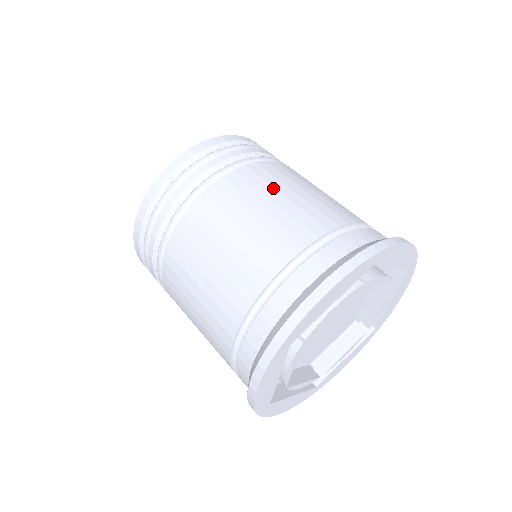
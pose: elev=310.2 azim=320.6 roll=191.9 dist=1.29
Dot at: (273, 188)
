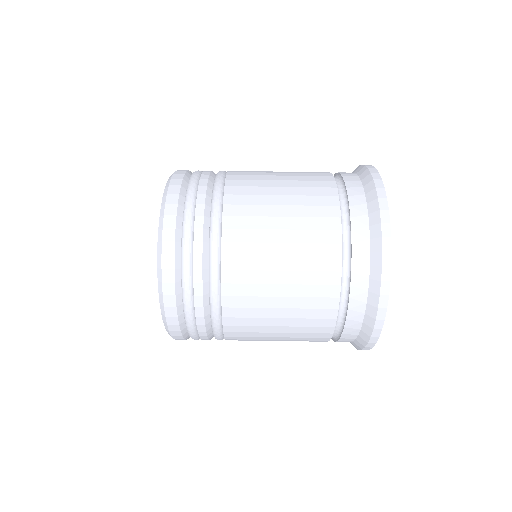
Dot at: (266, 286)
